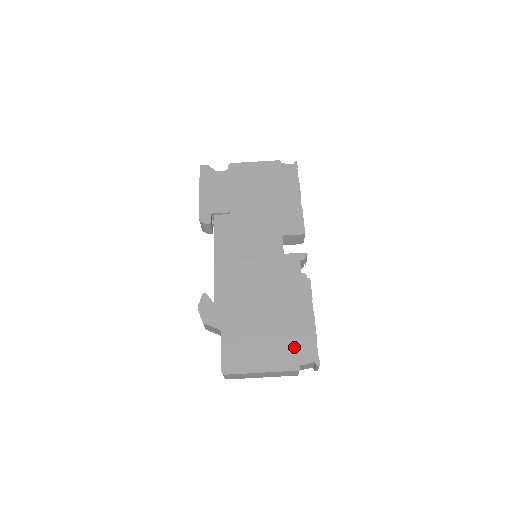
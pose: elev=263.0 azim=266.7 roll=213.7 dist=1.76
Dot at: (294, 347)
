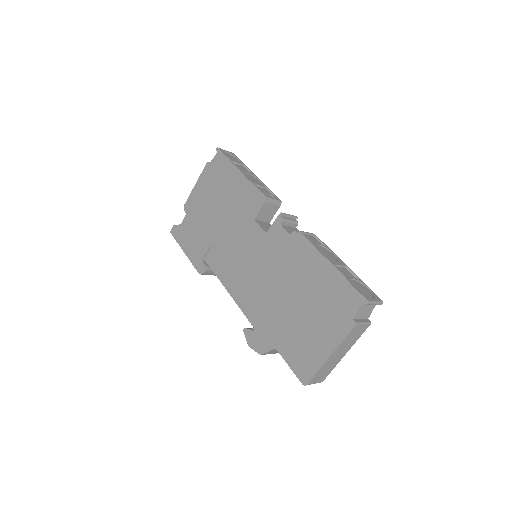
Dot at: (336, 306)
